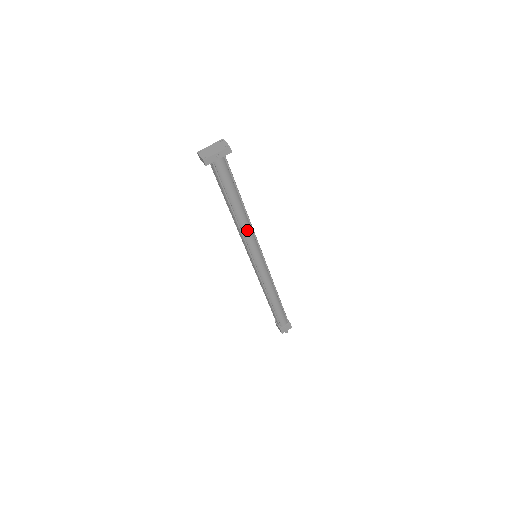
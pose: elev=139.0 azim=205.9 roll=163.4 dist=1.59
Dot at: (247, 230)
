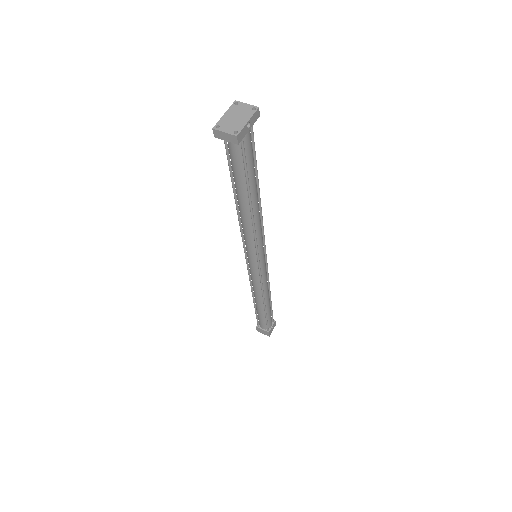
Dot at: (259, 225)
